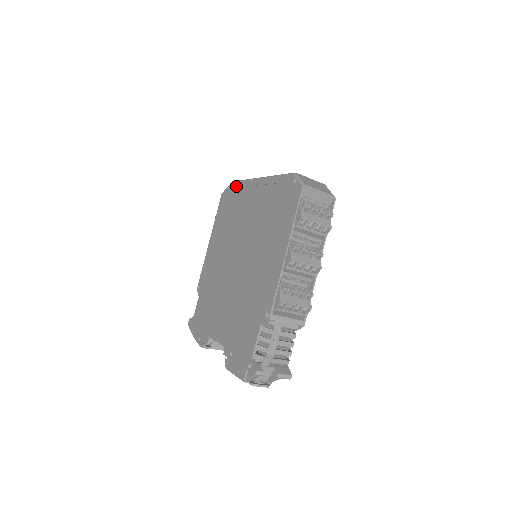
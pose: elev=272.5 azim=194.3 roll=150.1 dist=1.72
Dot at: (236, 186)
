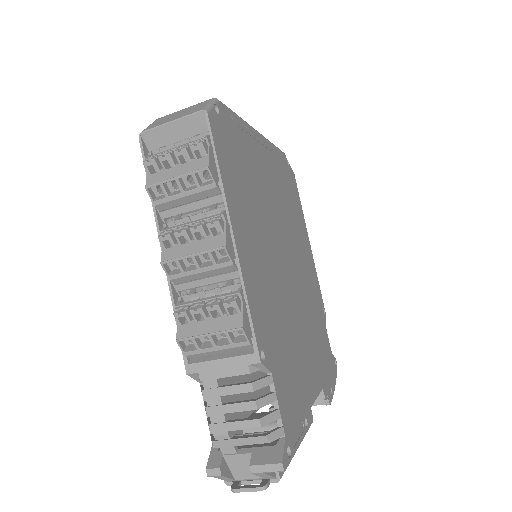
Dot at: occluded
